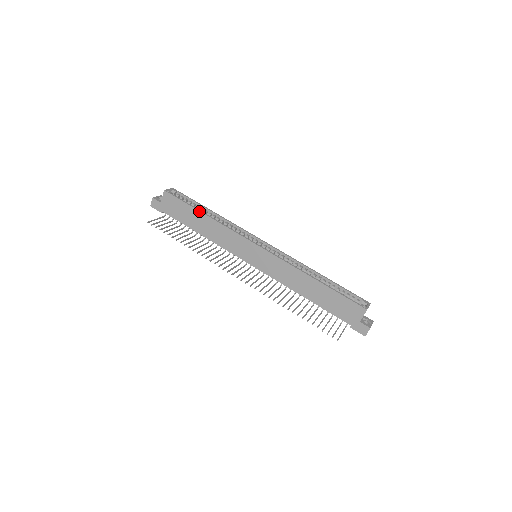
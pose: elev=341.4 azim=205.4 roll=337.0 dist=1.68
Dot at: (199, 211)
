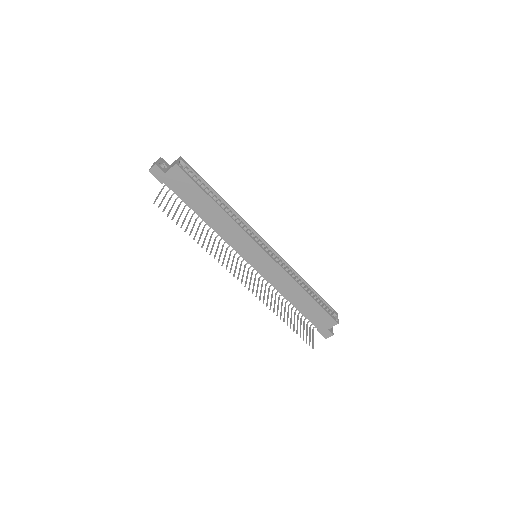
Dot at: (213, 200)
